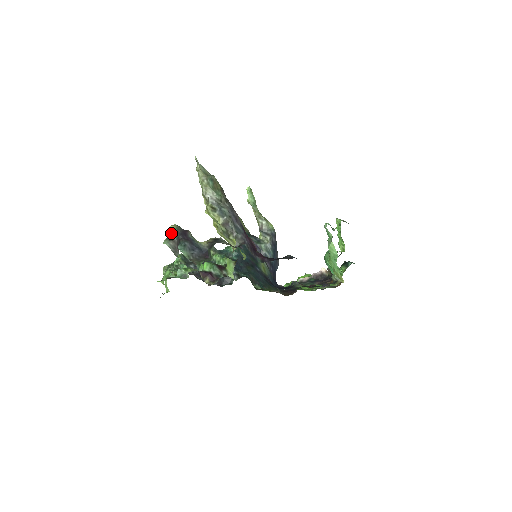
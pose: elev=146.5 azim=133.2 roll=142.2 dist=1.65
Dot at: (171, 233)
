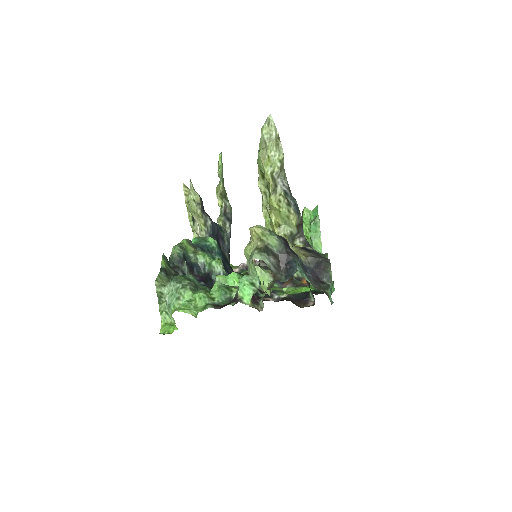
Dot at: (263, 241)
